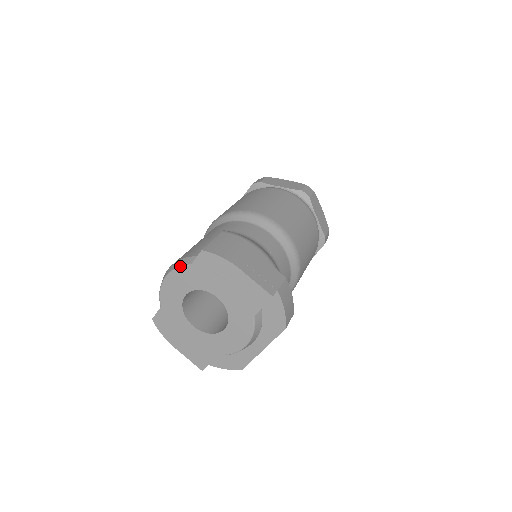
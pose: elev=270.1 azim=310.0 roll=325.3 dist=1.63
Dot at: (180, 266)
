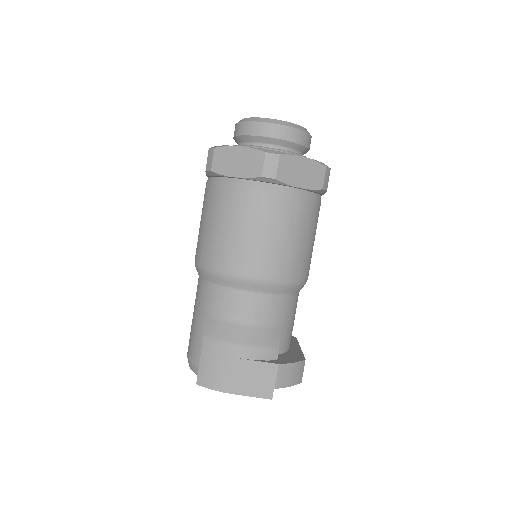
Dot at: occluded
